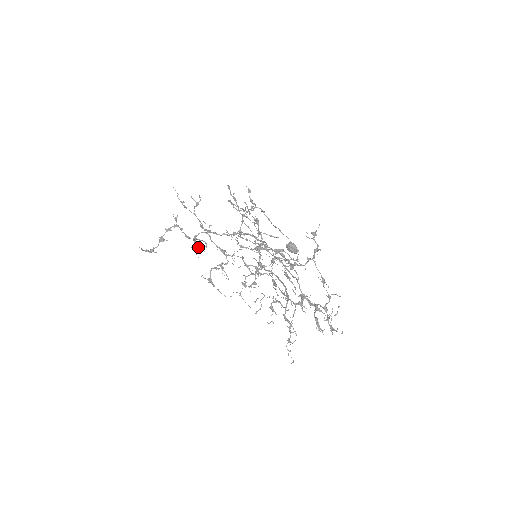
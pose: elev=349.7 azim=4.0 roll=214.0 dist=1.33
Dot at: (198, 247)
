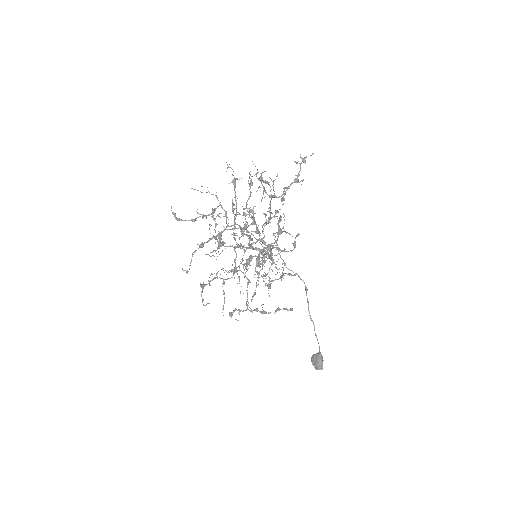
Dot at: occluded
